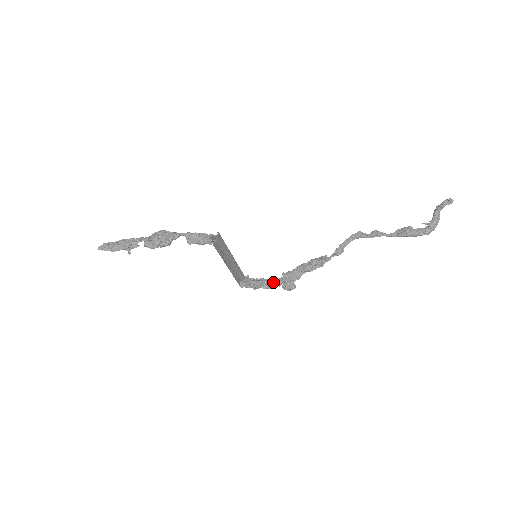
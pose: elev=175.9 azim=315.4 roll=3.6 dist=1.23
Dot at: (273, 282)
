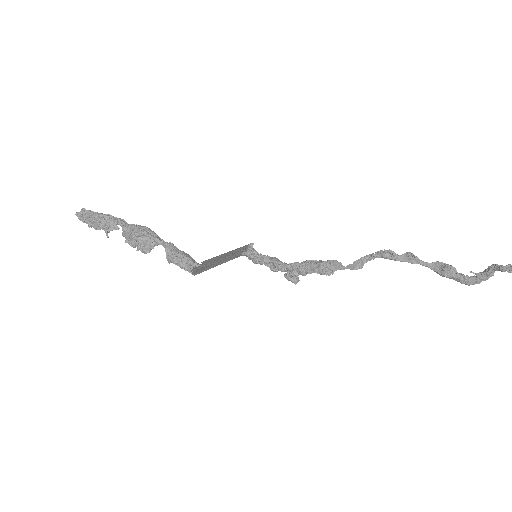
Dot at: (276, 267)
